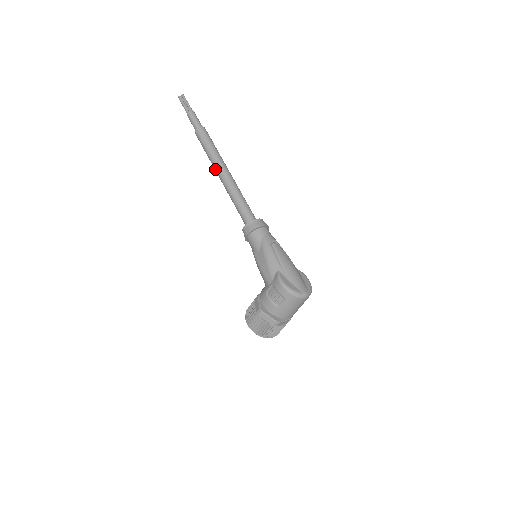
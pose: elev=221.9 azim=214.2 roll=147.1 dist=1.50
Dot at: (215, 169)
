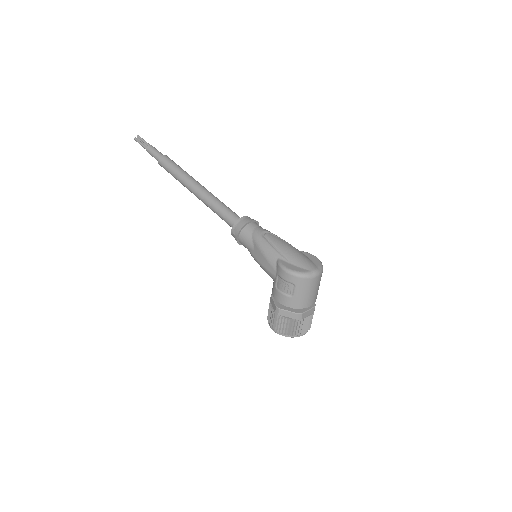
Dot at: occluded
